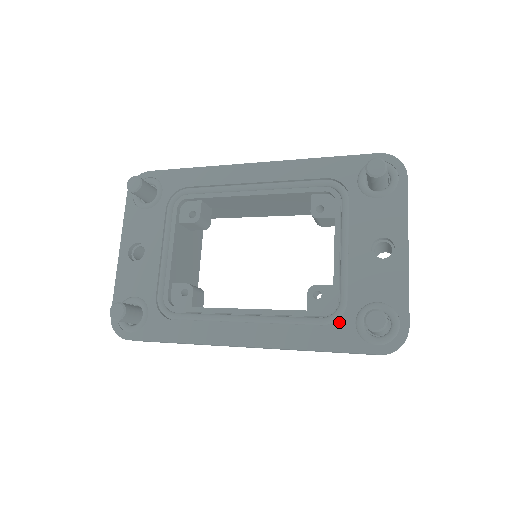
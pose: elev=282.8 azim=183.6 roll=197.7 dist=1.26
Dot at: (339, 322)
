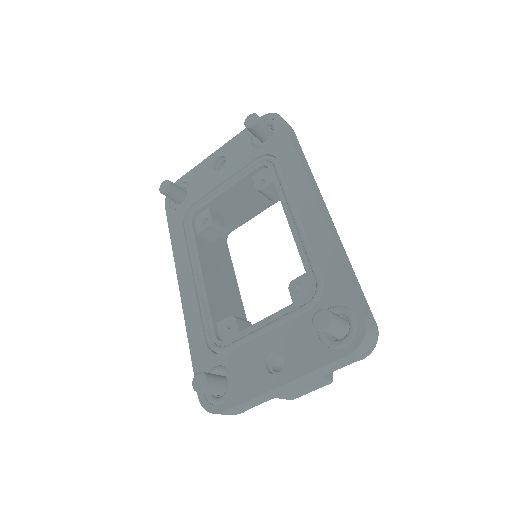
Dot at: (211, 353)
